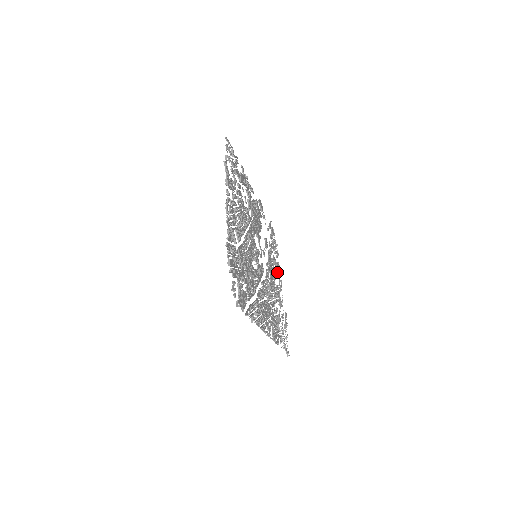
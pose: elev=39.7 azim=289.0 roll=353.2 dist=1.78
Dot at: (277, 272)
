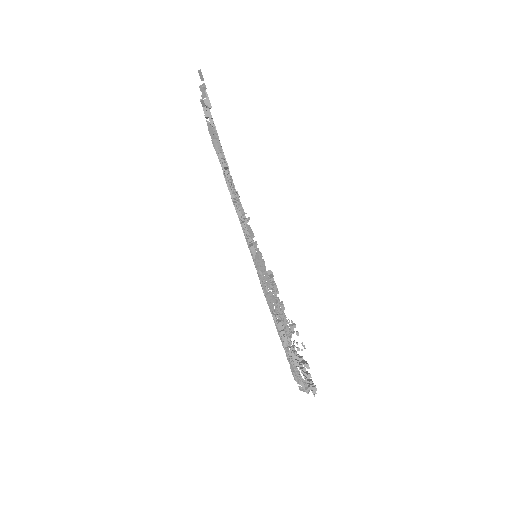
Dot at: (299, 371)
